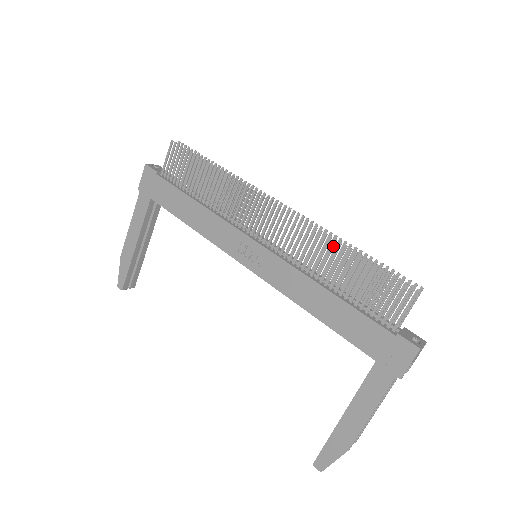
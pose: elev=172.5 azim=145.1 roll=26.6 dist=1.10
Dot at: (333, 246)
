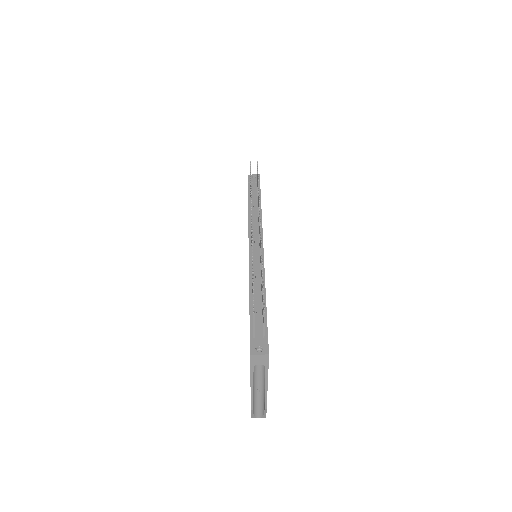
Dot at: (252, 263)
